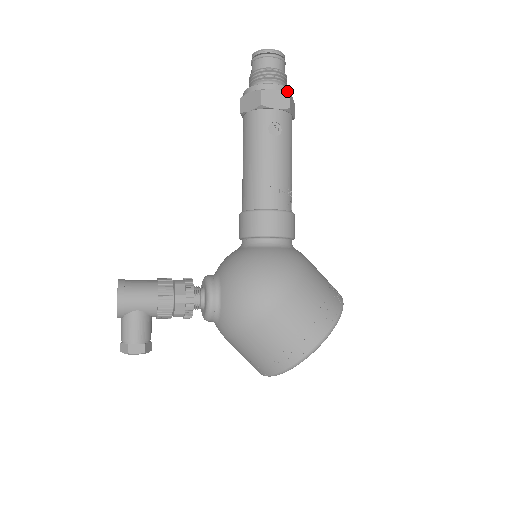
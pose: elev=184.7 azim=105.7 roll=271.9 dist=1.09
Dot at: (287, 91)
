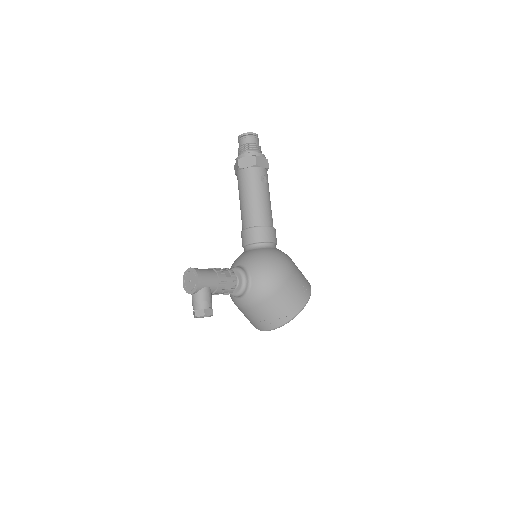
Dot at: (265, 158)
